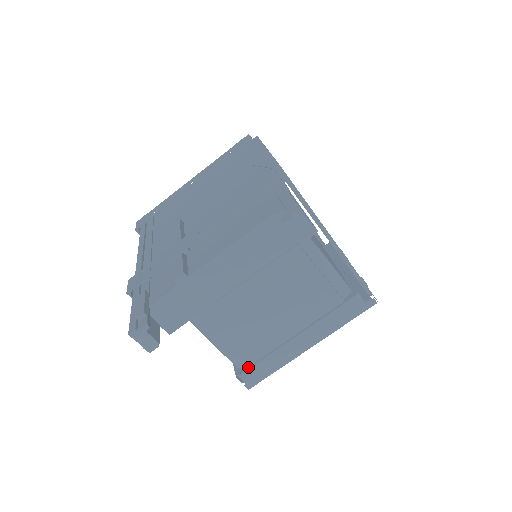
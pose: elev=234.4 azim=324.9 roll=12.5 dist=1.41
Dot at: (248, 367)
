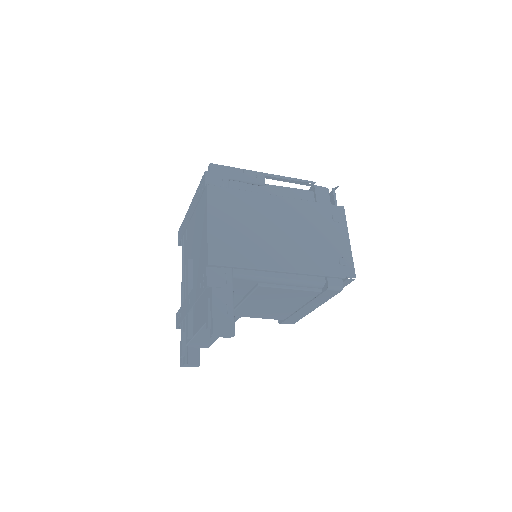
Dot at: (283, 321)
